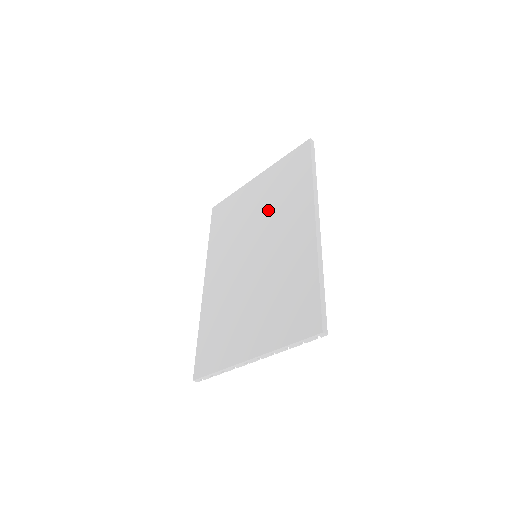
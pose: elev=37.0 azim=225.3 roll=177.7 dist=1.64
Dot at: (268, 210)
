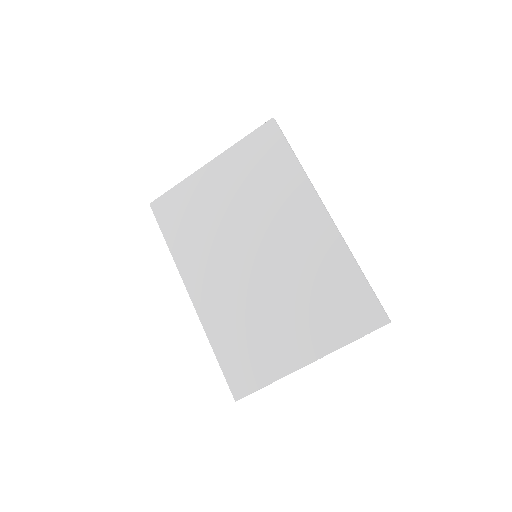
Dot at: (250, 203)
